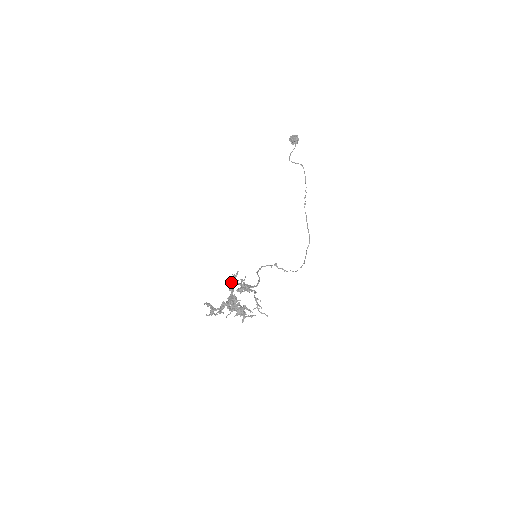
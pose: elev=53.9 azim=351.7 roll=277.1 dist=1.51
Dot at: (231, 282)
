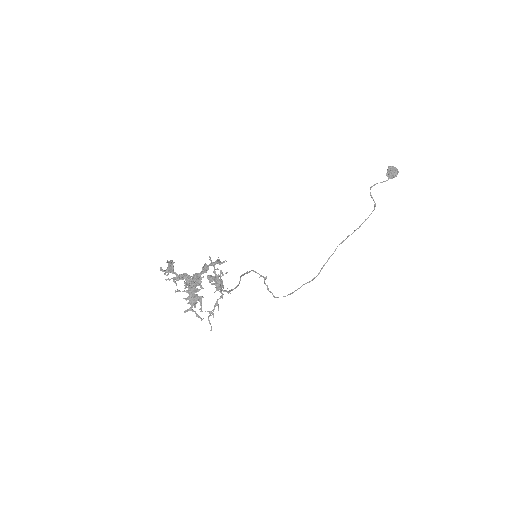
Dot at: (210, 264)
